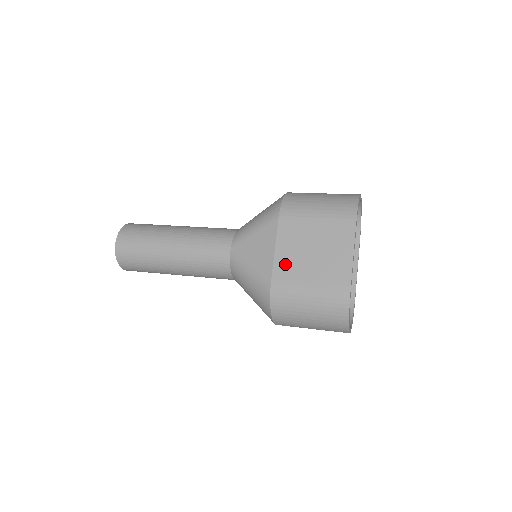
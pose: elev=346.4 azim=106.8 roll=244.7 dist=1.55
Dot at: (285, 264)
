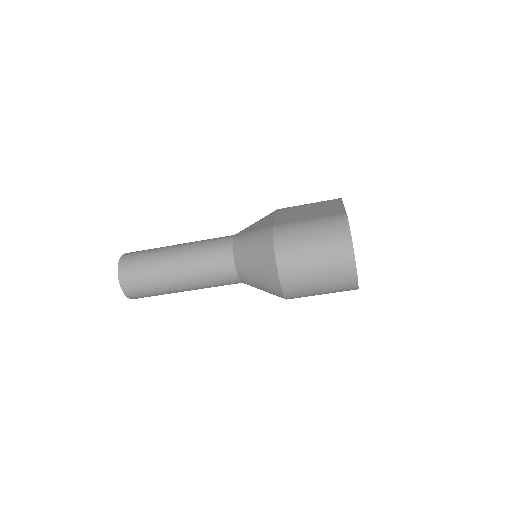
Dot at: (285, 219)
